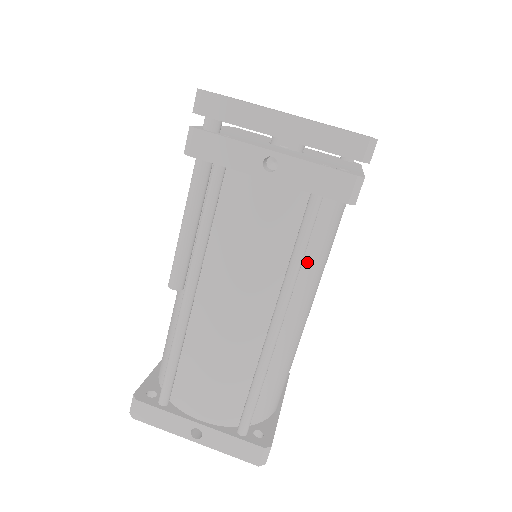
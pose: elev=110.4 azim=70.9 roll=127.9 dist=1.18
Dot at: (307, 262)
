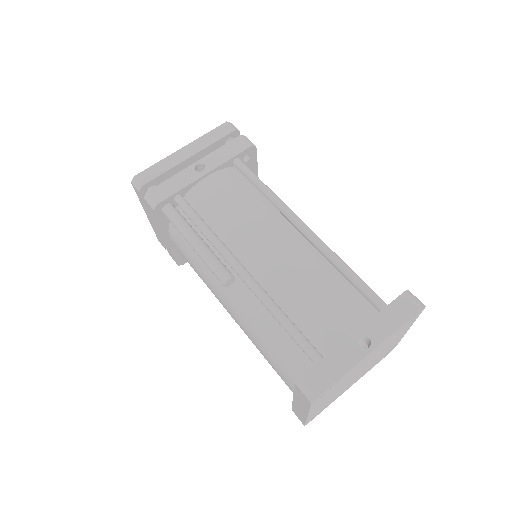
Dot at: occluded
